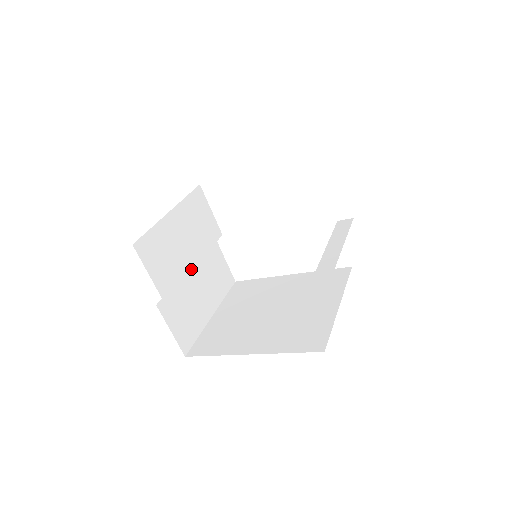
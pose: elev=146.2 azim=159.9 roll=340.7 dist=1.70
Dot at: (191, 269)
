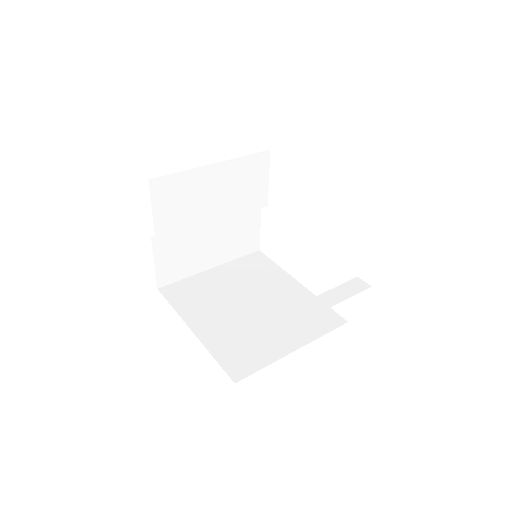
Dot at: (206, 223)
